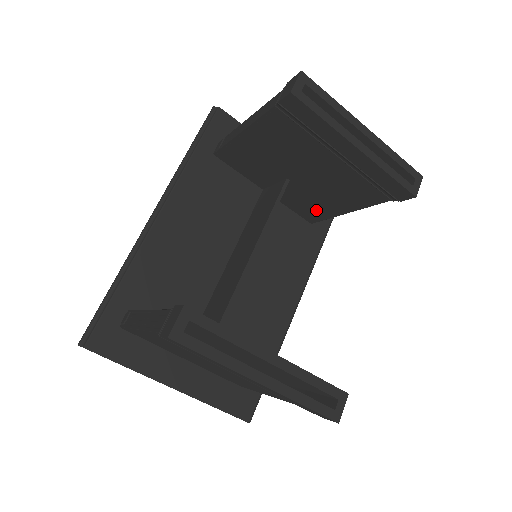
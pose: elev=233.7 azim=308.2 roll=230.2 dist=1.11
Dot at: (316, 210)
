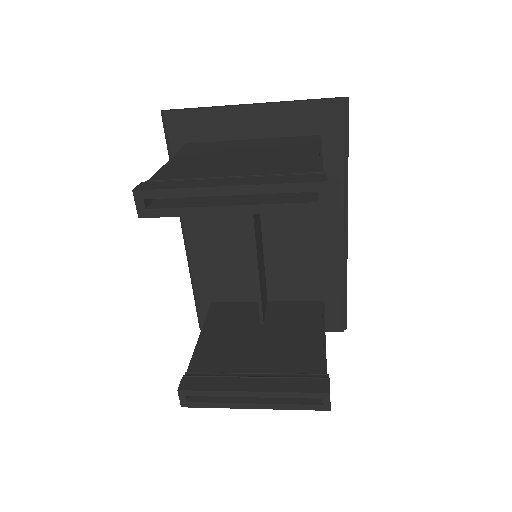
Dot at: occluded
